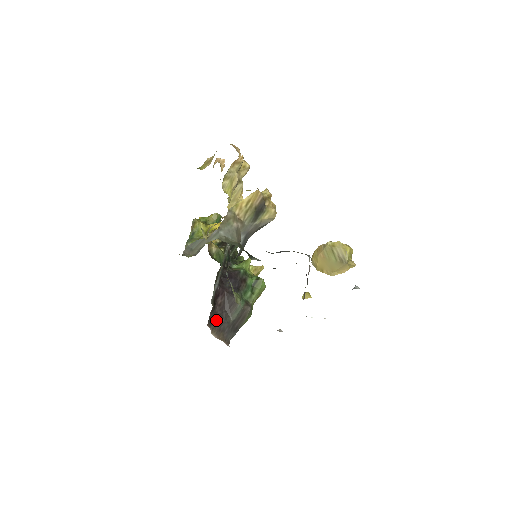
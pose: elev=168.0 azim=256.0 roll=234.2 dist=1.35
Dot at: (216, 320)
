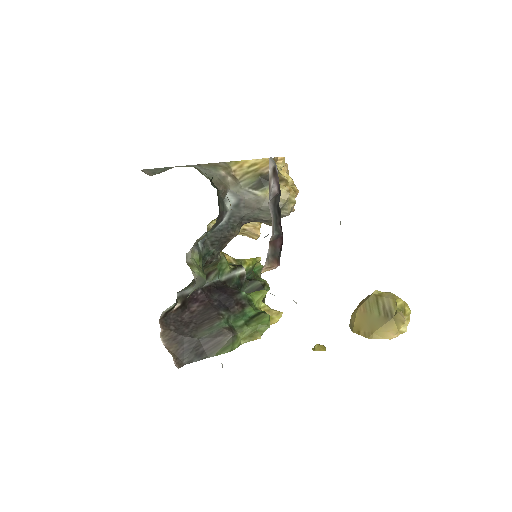
Dot at: (177, 325)
